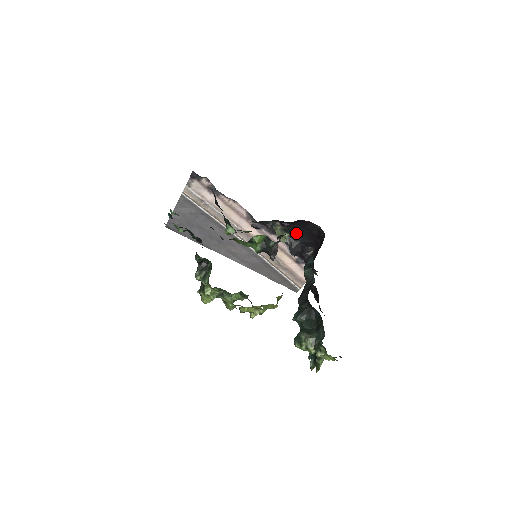
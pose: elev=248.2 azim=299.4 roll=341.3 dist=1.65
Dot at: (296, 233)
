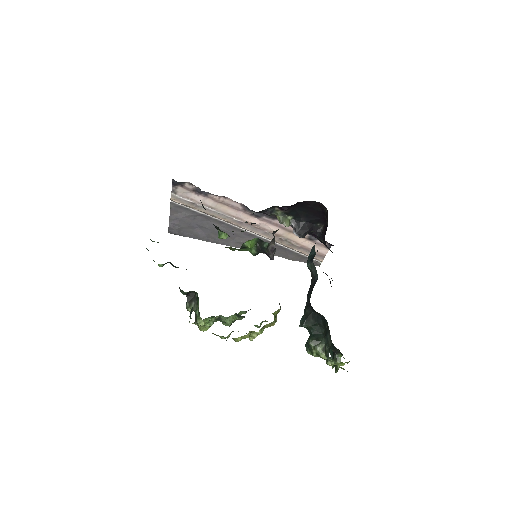
Dot at: (299, 214)
